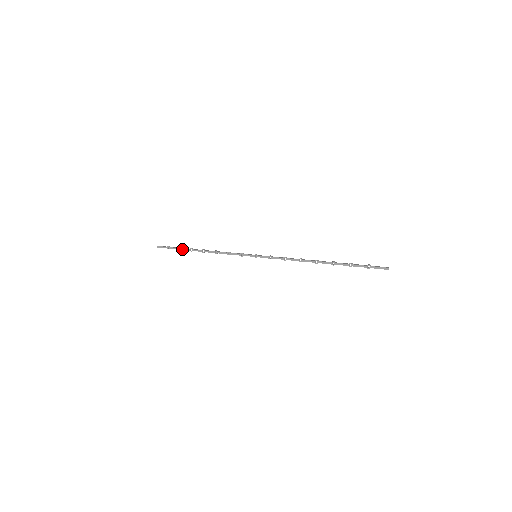
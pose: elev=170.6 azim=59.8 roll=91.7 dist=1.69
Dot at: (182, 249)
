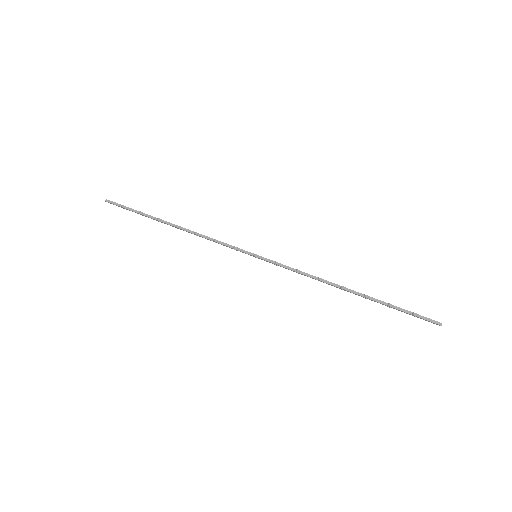
Dot at: (145, 216)
